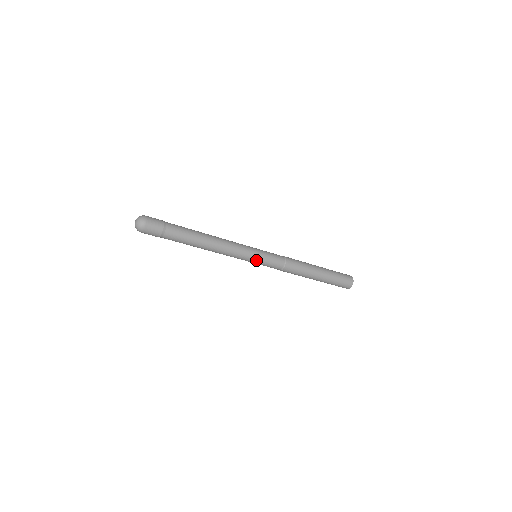
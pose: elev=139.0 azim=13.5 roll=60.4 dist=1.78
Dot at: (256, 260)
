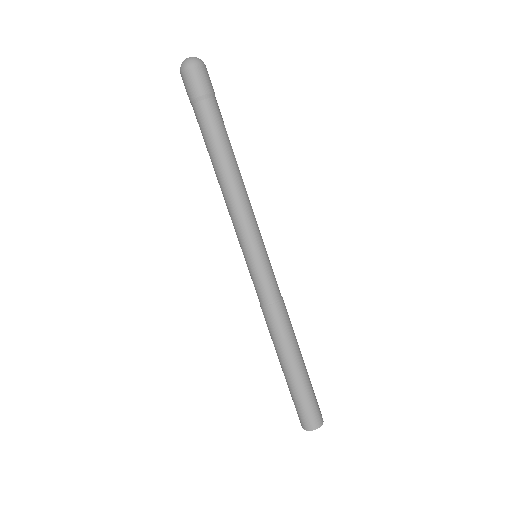
Dot at: (262, 253)
